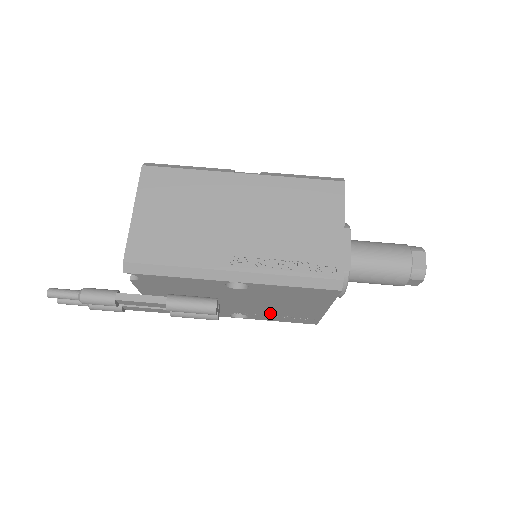
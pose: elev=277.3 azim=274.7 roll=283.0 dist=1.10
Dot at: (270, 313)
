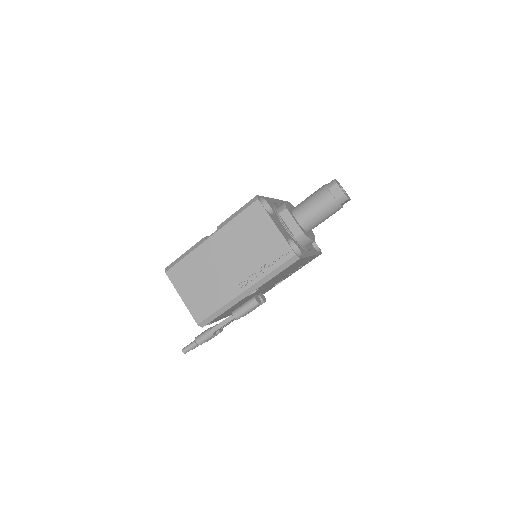
Dot at: occluded
